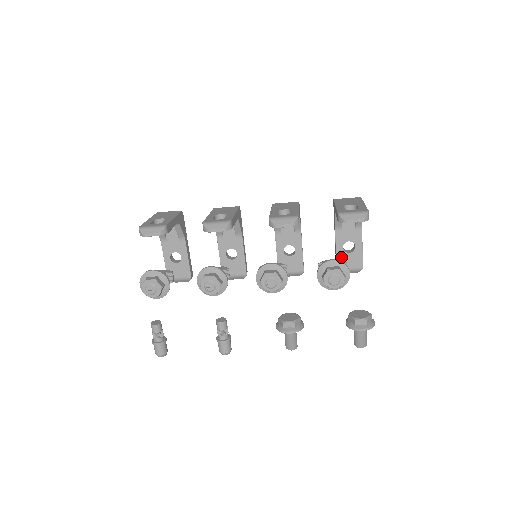
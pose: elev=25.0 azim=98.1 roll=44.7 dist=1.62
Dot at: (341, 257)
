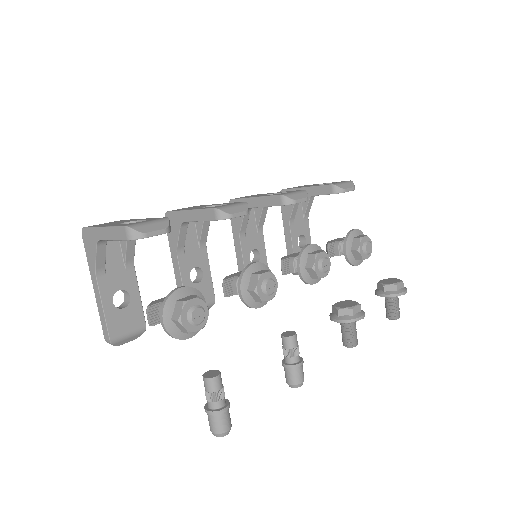
Dot at: occluded
